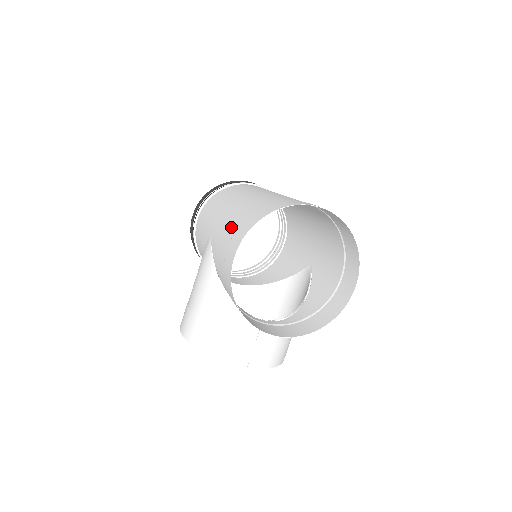
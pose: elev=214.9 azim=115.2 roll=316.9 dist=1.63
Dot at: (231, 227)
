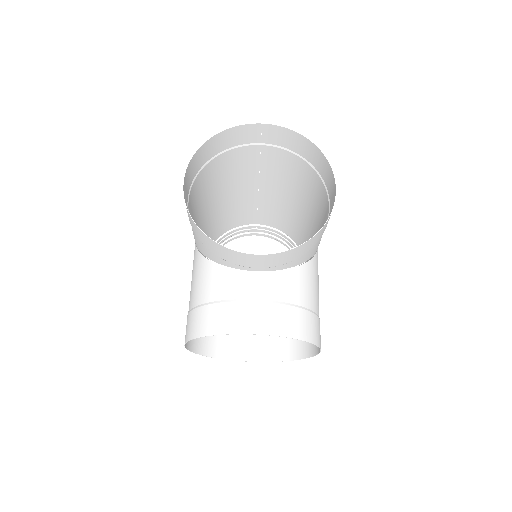
Dot at: (195, 192)
